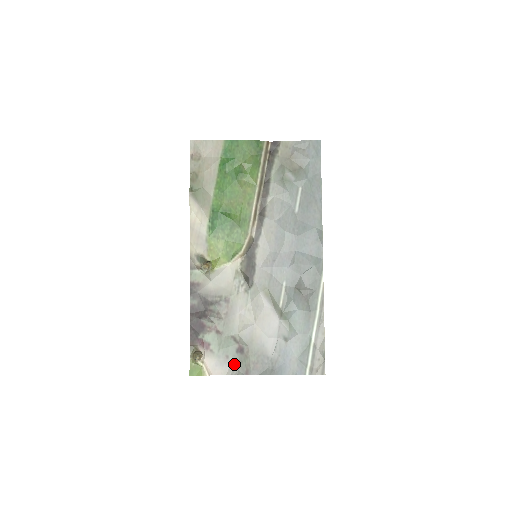
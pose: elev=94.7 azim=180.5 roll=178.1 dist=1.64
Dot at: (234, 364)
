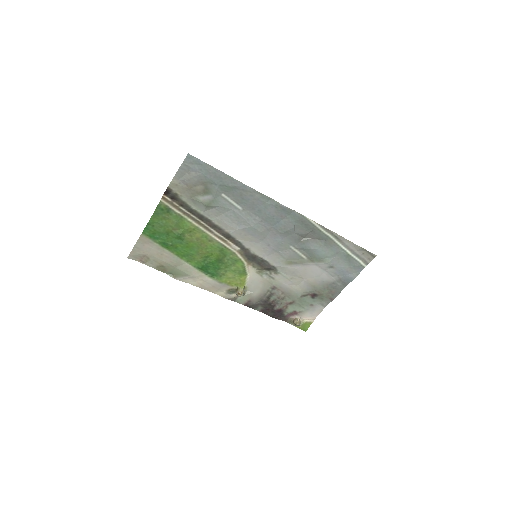
Dot at: (320, 303)
